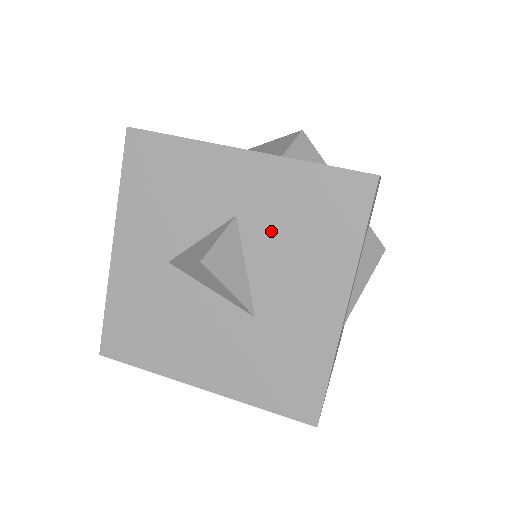
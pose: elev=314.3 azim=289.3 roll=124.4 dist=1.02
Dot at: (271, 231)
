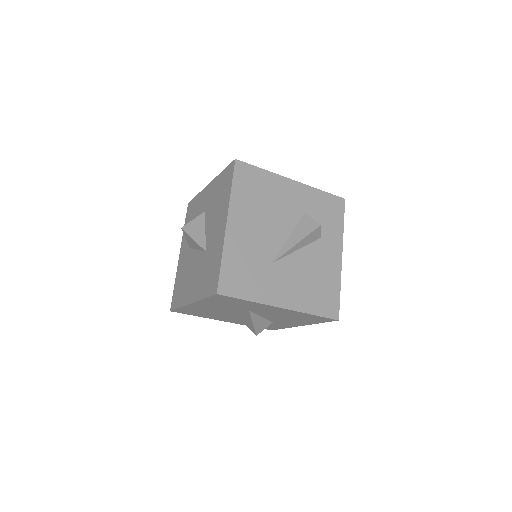
Dot at: (212, 209)
